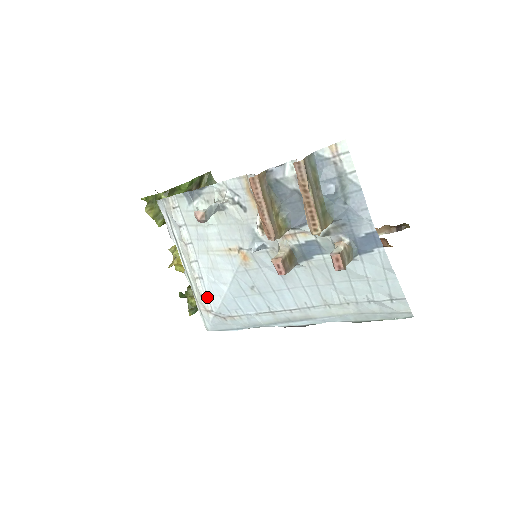
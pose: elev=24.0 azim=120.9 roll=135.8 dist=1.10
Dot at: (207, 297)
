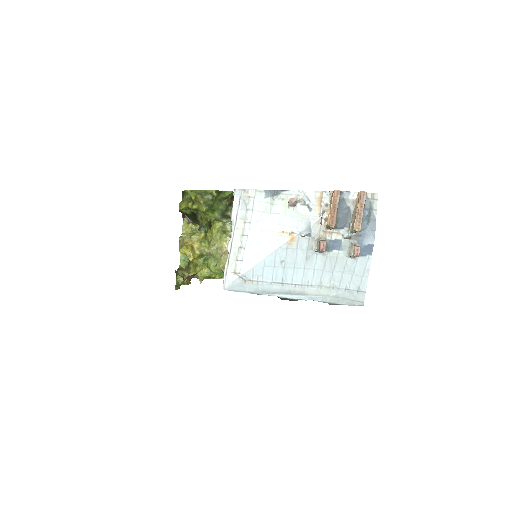
Dot at: (241, 262)
